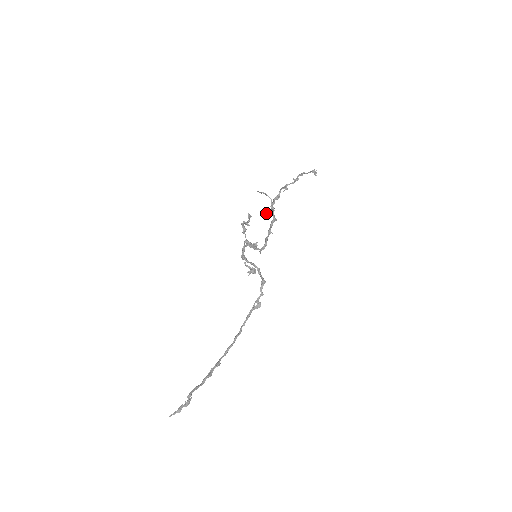
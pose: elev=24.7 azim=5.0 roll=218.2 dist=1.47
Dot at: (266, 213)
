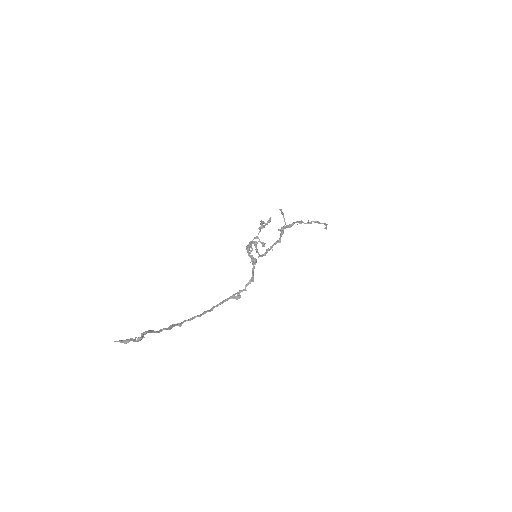
Dot at: (279, 229)
